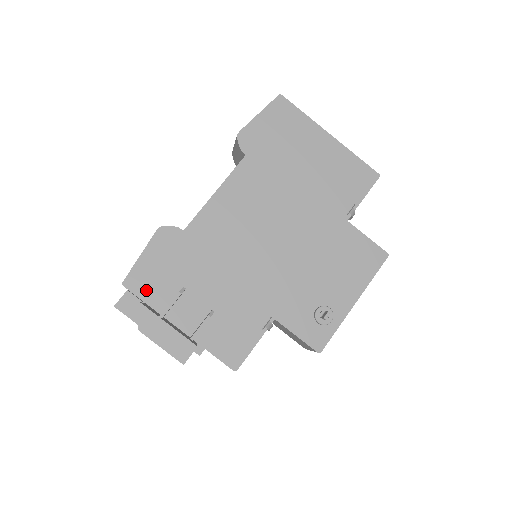
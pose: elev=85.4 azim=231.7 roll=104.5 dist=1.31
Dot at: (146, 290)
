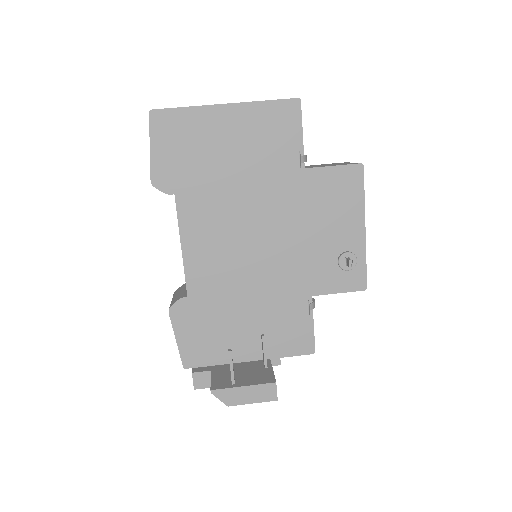
Dot at: (203, 358)
